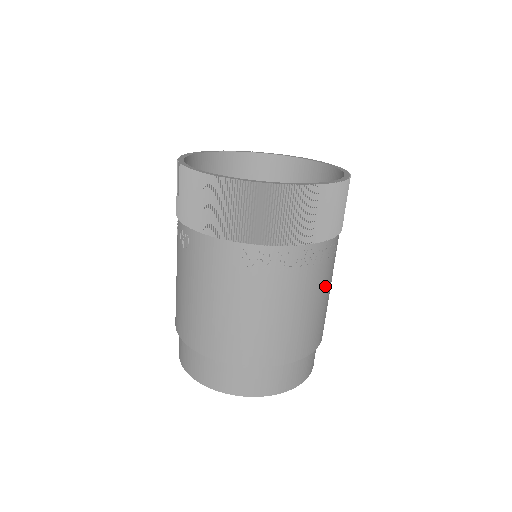
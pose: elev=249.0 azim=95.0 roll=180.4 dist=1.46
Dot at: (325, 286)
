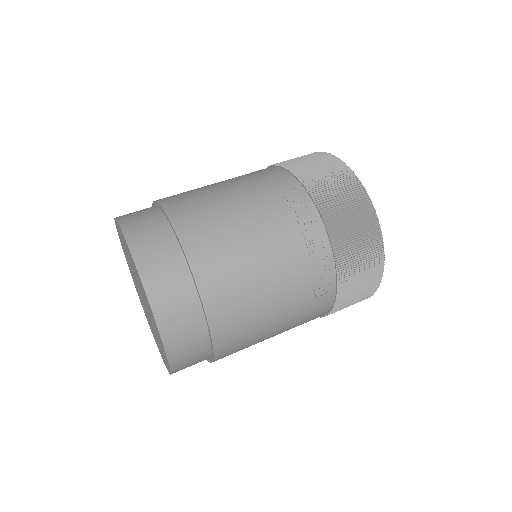
Dot at: (287, 297)
